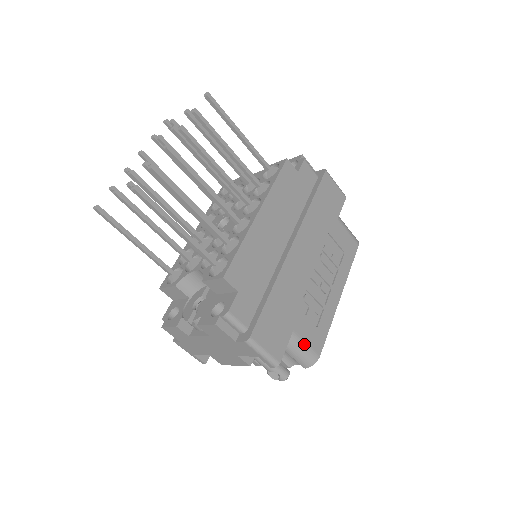
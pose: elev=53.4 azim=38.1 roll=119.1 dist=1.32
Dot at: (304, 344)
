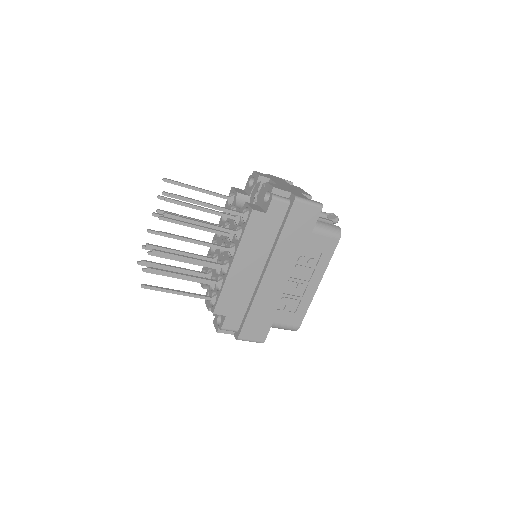
Dot at: (284, 326)
